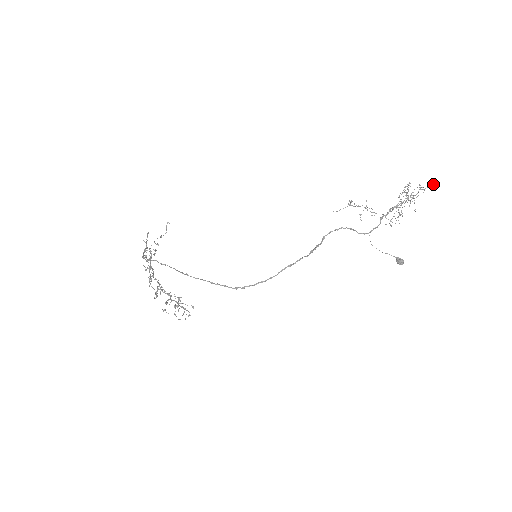
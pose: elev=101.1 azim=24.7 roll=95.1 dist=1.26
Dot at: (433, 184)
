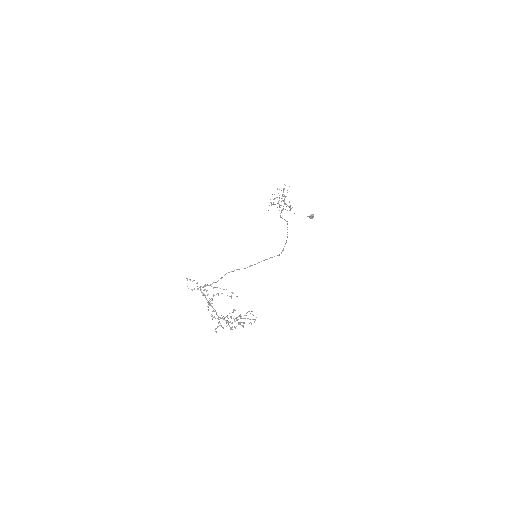
Dot at: occluded
